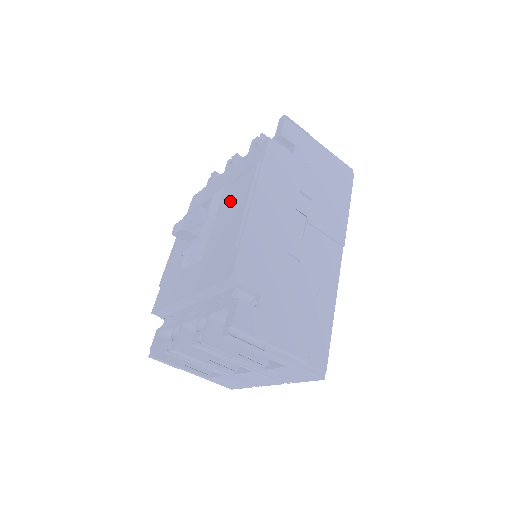
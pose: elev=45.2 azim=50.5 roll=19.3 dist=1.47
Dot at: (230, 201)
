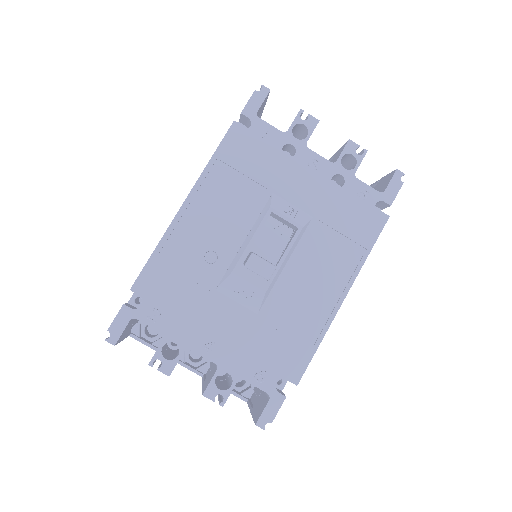
Dot at: (316, 259)
